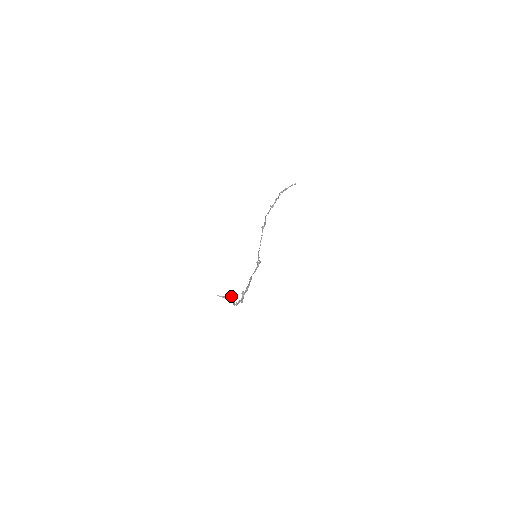
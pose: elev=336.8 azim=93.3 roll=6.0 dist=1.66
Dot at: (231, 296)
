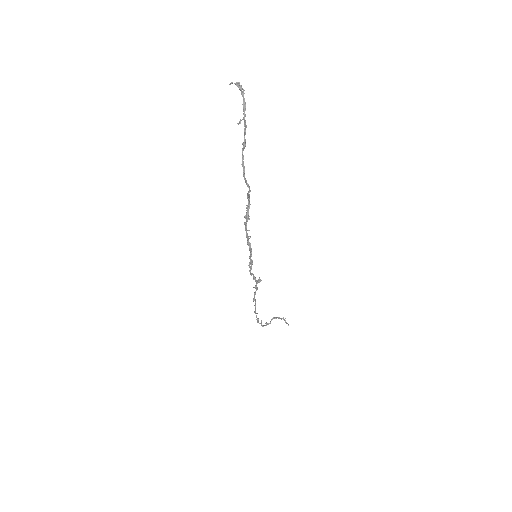
Dot at: (245, 103)
